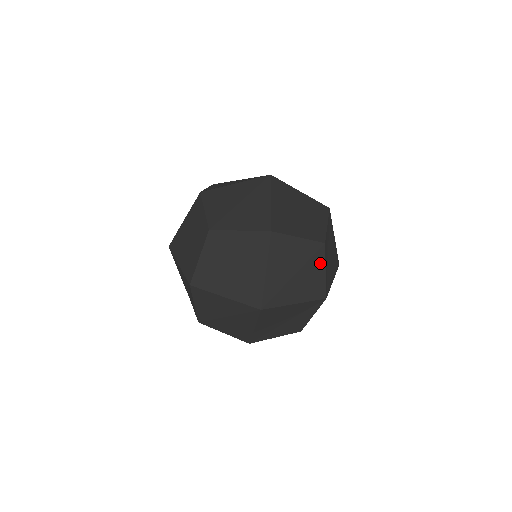
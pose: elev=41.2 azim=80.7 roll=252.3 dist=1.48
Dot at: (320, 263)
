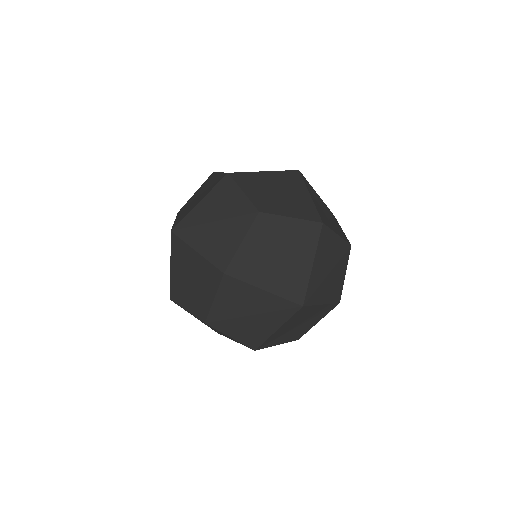
Dot at: (344, 265)
